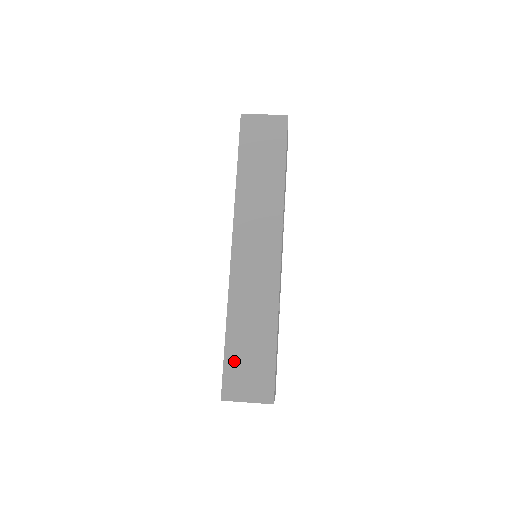
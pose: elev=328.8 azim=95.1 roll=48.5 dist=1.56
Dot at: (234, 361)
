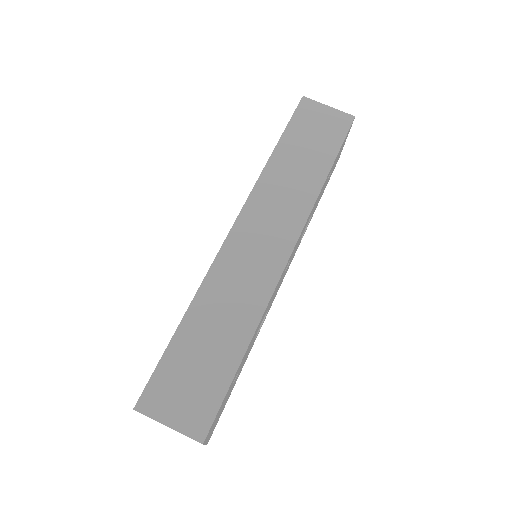
Dot at: (175, 363)
